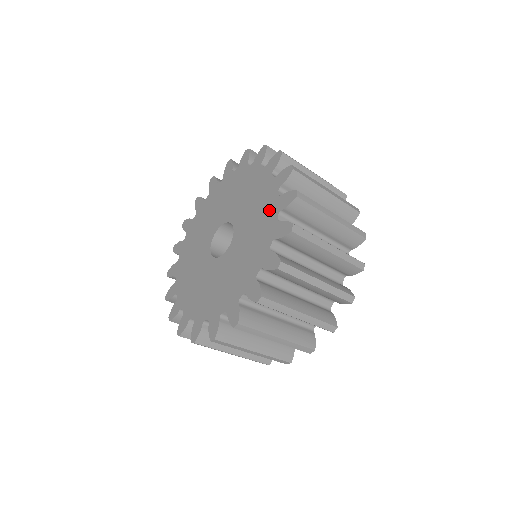
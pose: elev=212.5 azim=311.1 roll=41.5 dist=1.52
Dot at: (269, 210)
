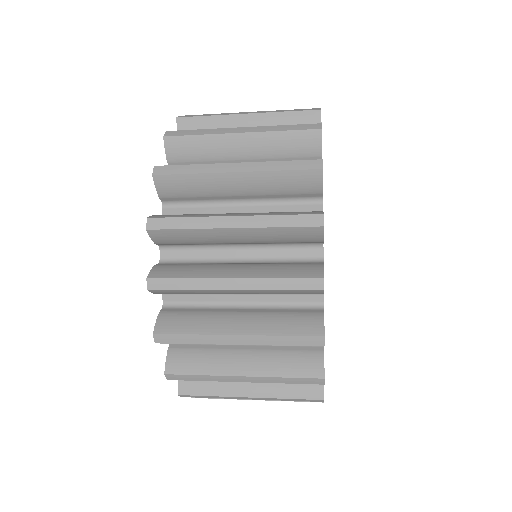
Dot at: occluded
